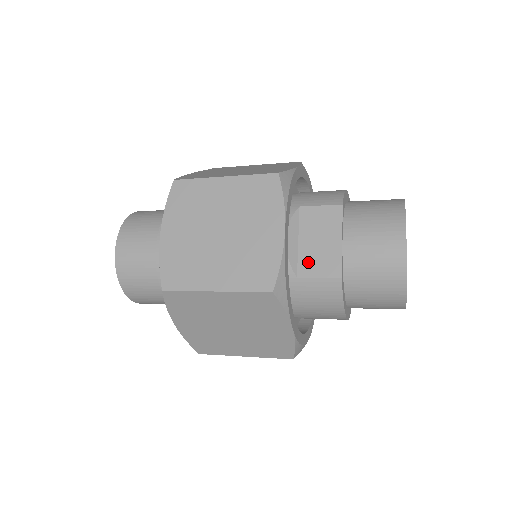
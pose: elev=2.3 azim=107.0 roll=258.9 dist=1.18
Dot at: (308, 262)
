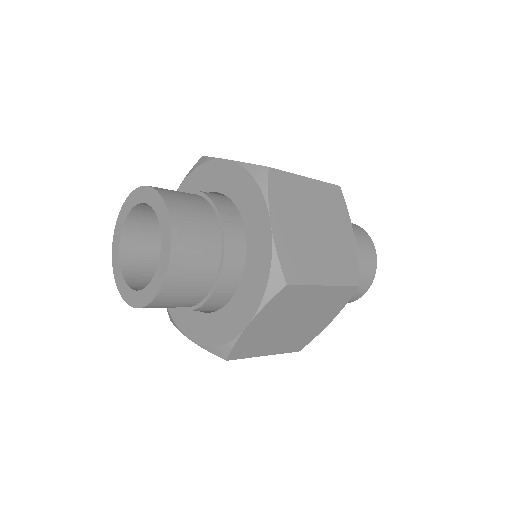
Dot at: occluded
